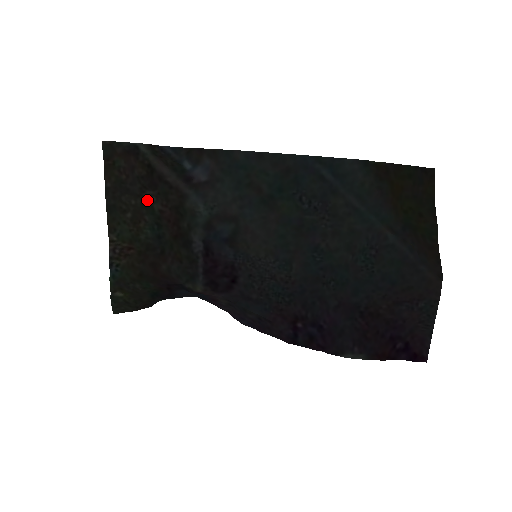
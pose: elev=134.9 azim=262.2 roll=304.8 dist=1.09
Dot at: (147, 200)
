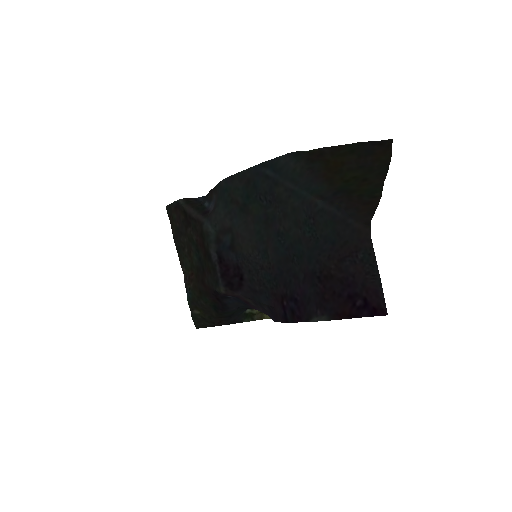
Dot at: (190, 235)
